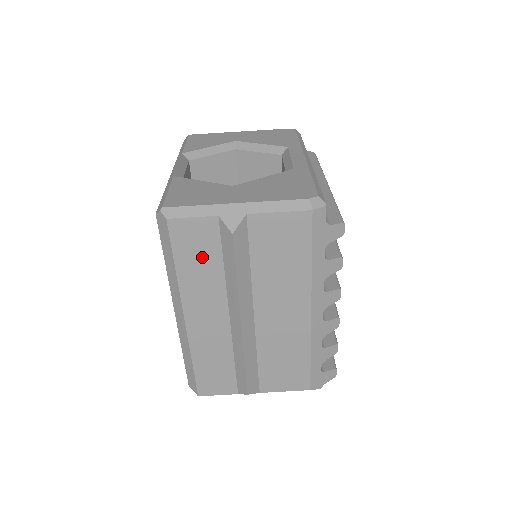
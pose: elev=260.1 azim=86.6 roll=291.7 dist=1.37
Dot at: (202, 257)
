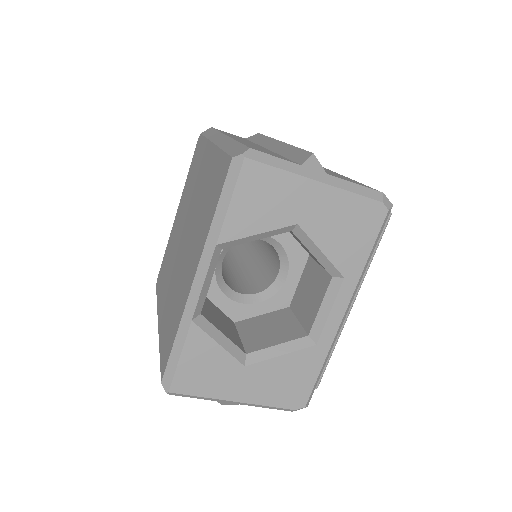
Dot at: occluded
